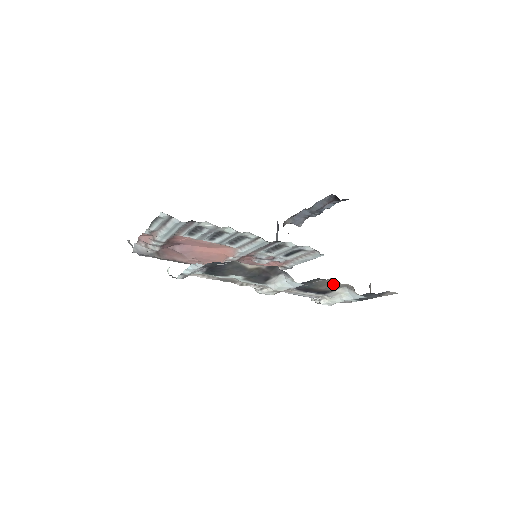
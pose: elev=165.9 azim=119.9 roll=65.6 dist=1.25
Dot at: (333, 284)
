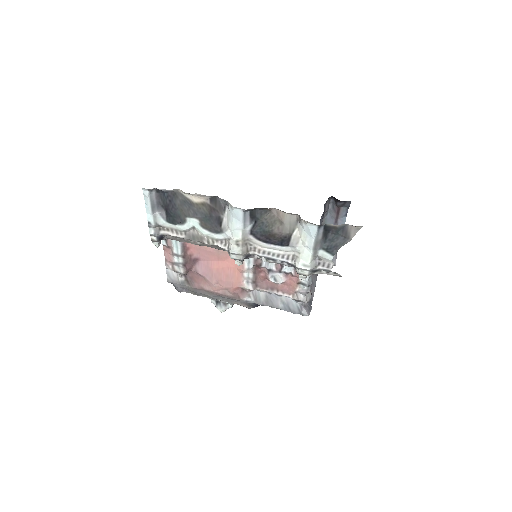
Dot at: (282, 218)
